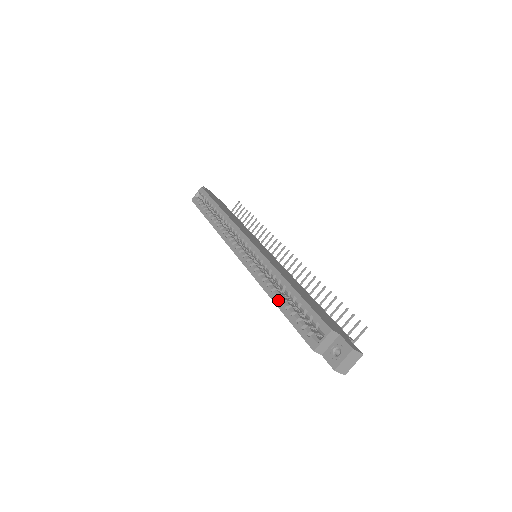
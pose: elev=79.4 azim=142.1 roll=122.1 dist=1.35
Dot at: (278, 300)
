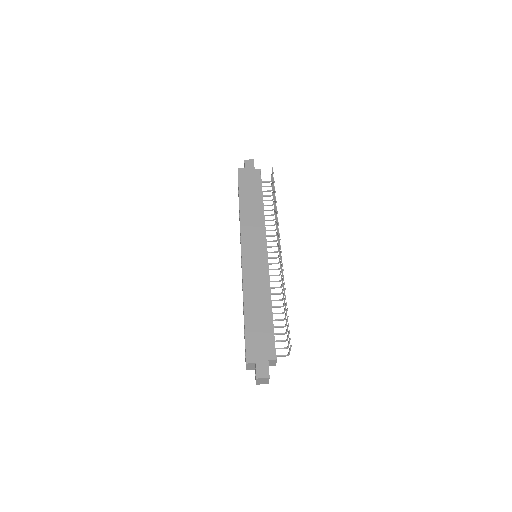
Dot at: occluded
